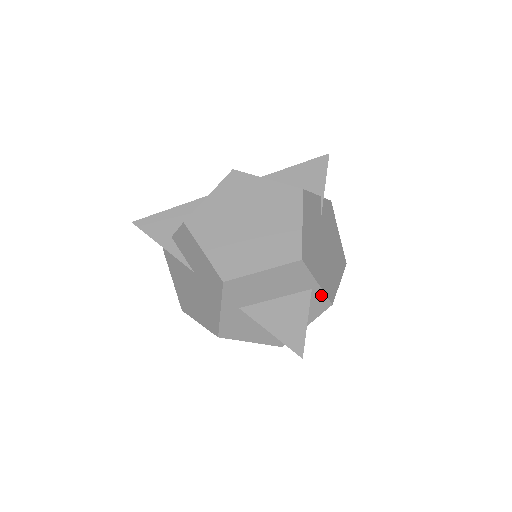
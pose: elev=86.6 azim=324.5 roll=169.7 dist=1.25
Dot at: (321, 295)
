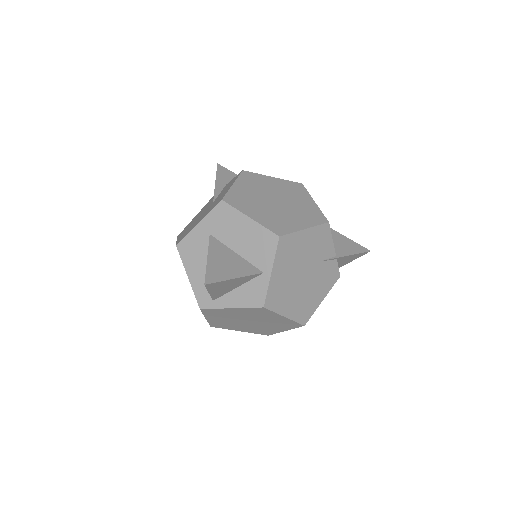
Dot at: (264, 287)
